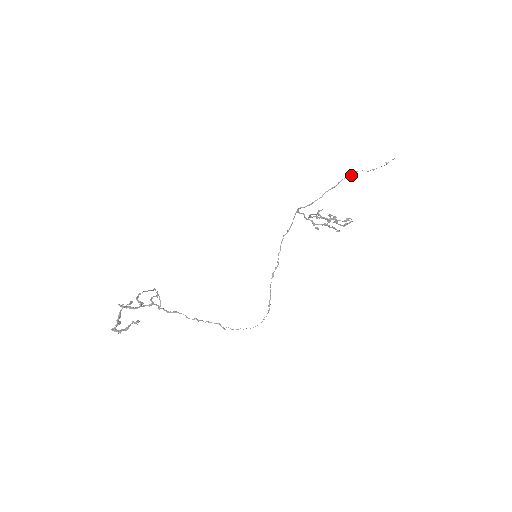
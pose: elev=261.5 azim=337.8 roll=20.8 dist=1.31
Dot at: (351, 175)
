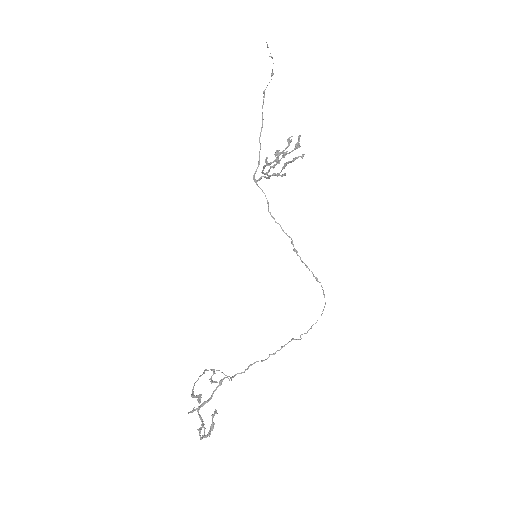
Dot at: (263, 101)
